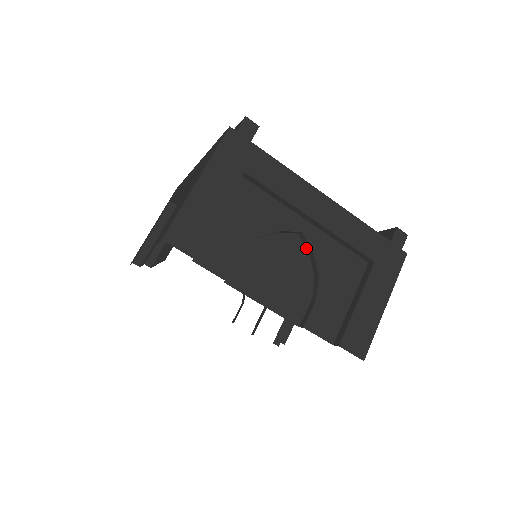
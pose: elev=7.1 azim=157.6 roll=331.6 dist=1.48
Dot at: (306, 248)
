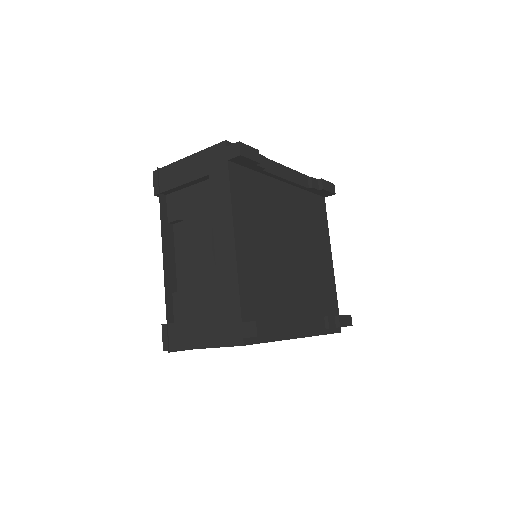
Dot at: occluded
